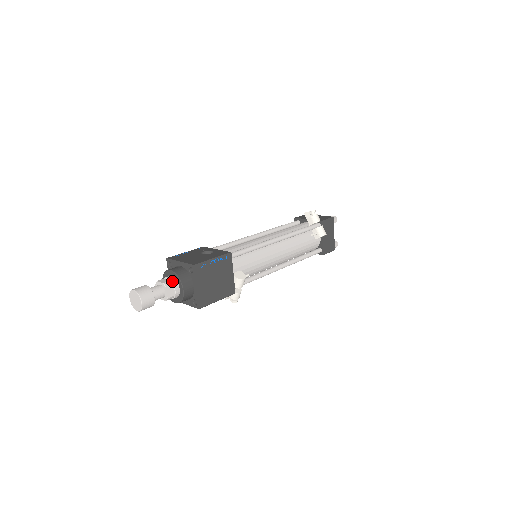
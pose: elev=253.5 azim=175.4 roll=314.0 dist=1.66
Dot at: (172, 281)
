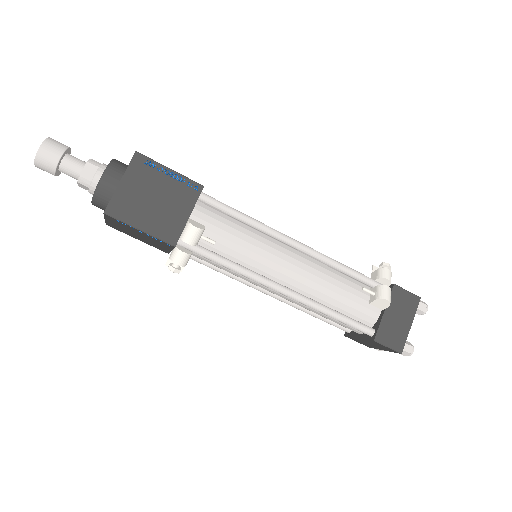
Dot at: (103, 164)
